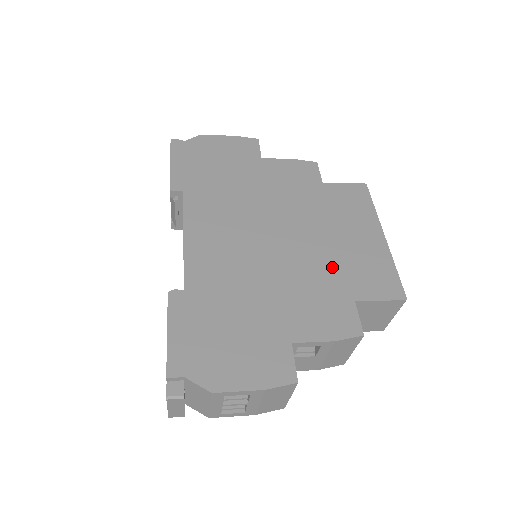
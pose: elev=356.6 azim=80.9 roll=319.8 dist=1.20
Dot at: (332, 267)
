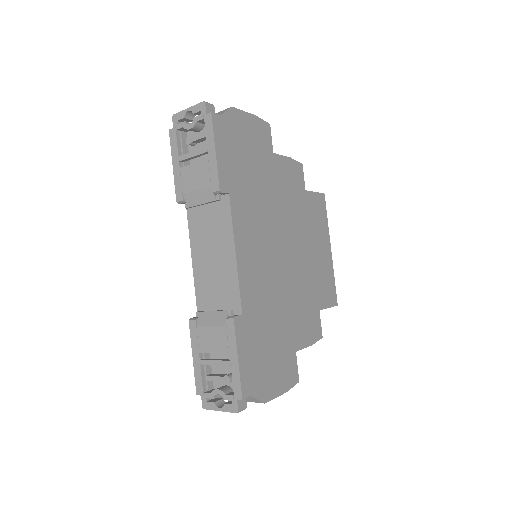
Dot at: (311, 281)
